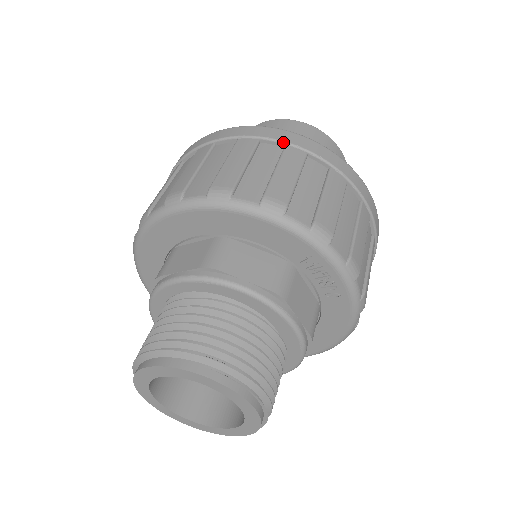
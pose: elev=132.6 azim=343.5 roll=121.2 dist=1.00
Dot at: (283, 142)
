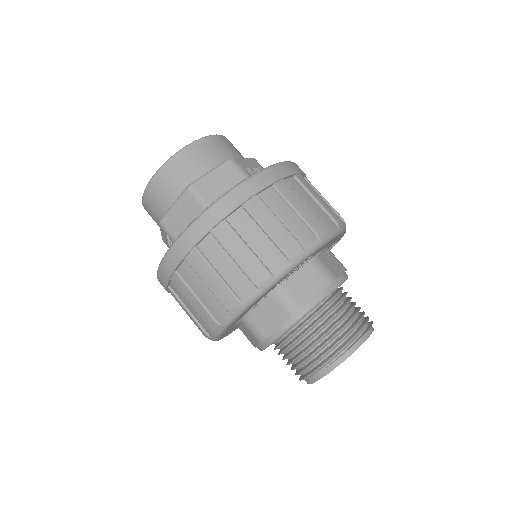
Dot at: (181, 260)
